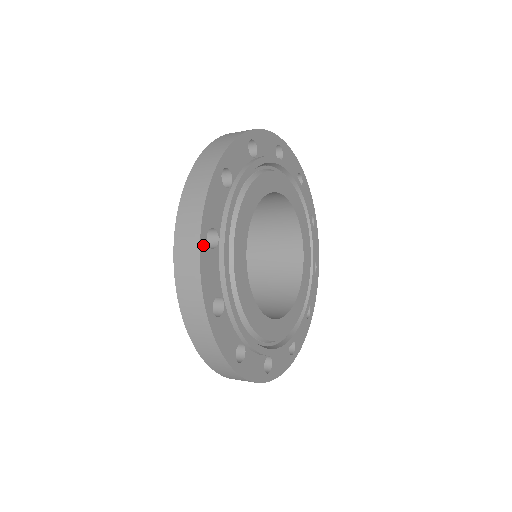
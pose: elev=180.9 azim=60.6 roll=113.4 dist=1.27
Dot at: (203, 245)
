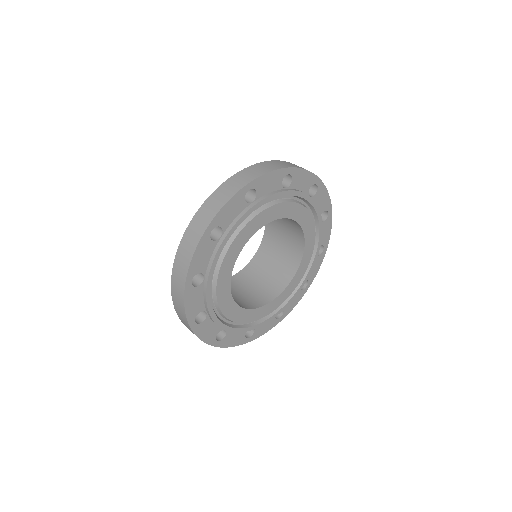
Dot at: (206, 235)
